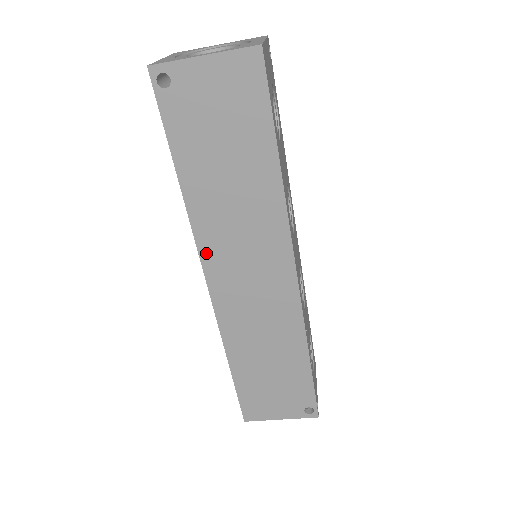
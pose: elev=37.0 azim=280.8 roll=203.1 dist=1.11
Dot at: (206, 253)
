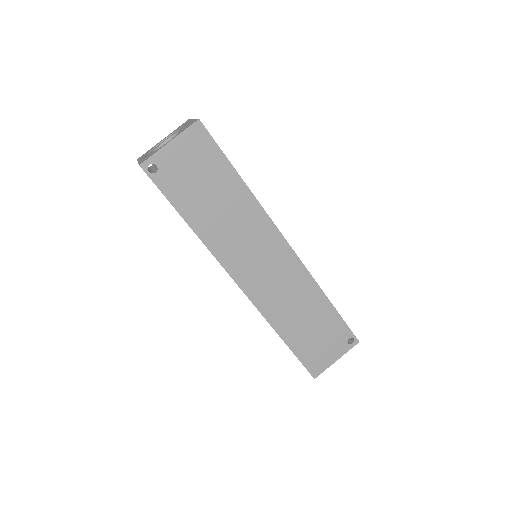
Dot at: (228, 265)
